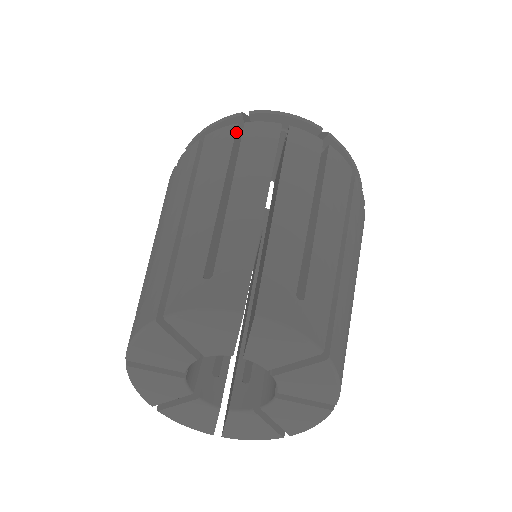
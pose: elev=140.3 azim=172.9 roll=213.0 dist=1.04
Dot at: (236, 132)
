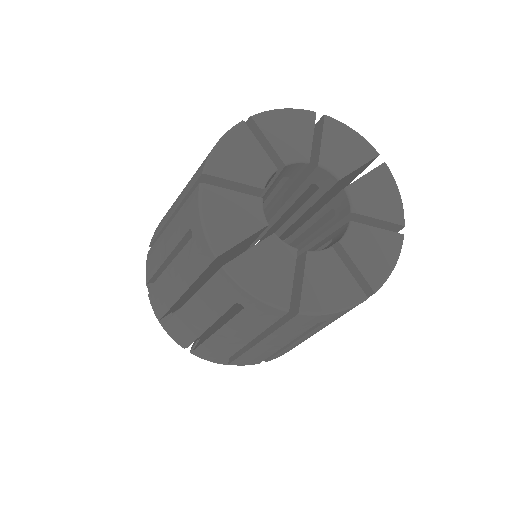
Dot at: occluded
